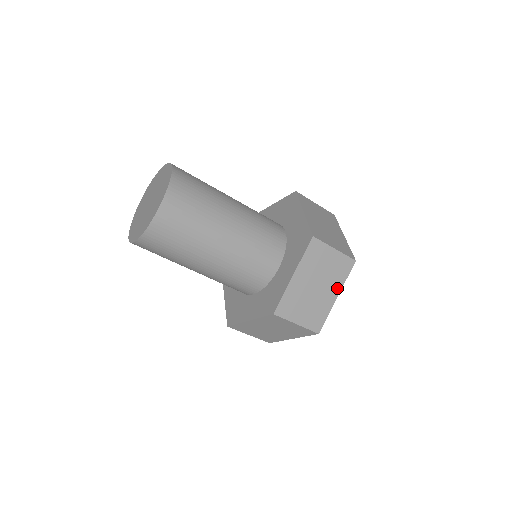
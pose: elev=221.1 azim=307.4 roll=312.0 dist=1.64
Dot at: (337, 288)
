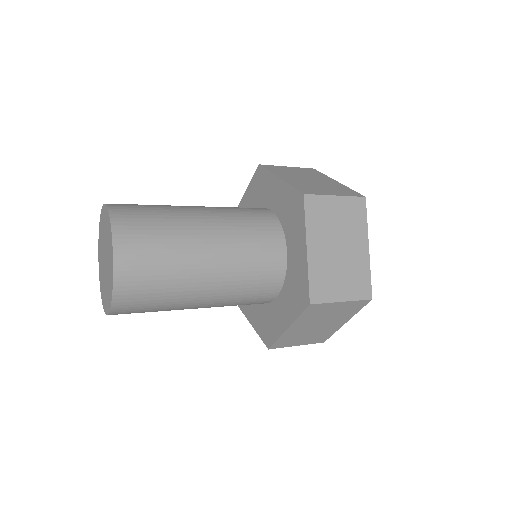
Dot at: (363, 238)
